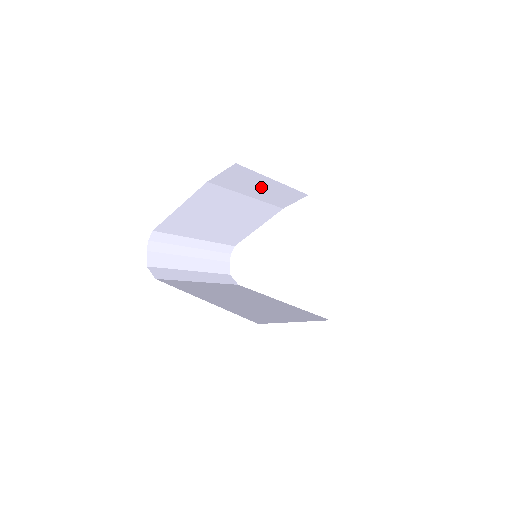
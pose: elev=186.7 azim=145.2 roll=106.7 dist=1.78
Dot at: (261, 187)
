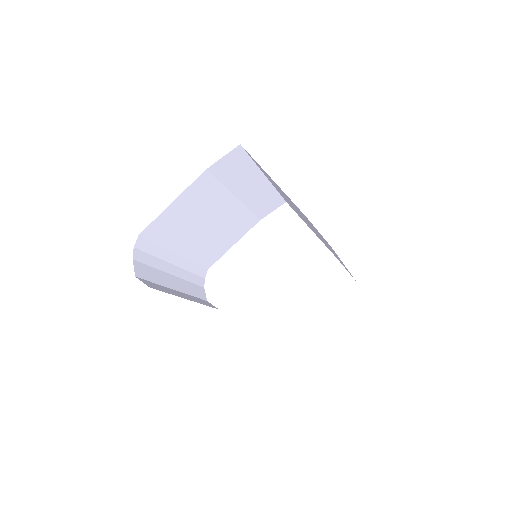
Dot at: (251, 185)
